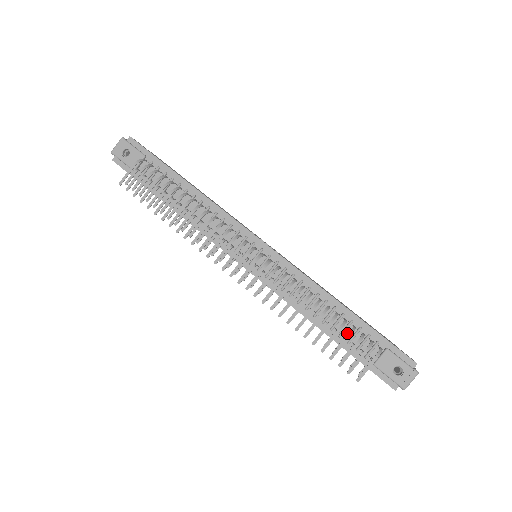
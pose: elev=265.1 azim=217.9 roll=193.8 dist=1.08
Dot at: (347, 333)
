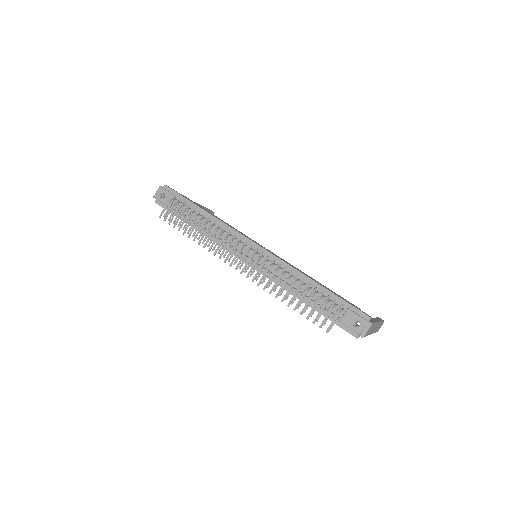
Dot at: (320, 301)
